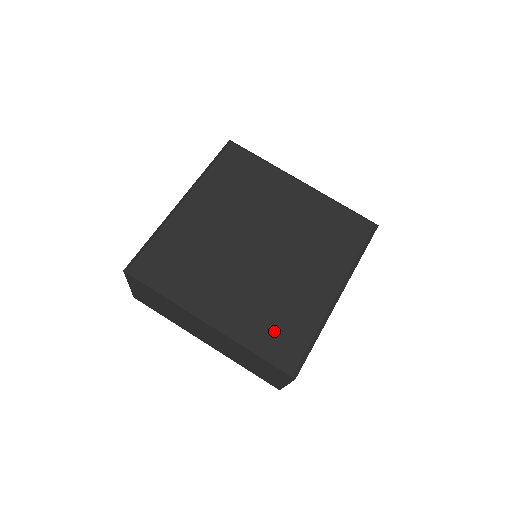
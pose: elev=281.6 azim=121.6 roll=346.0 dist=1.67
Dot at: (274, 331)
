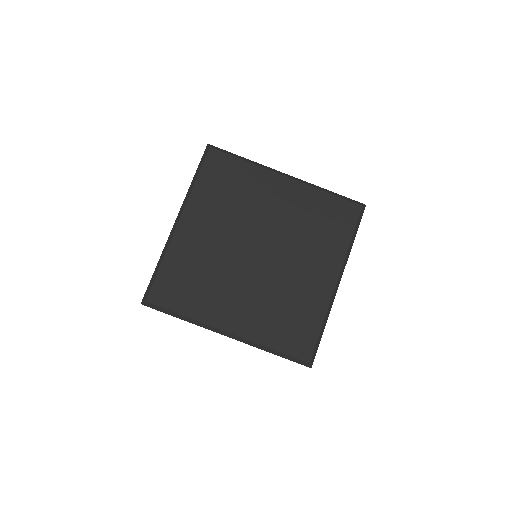
Dot at: (286, 331)
